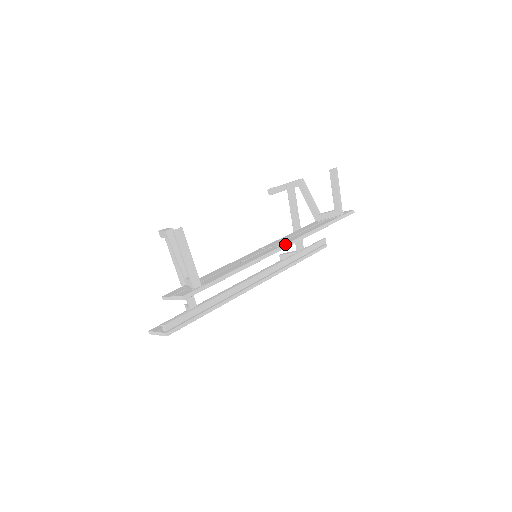
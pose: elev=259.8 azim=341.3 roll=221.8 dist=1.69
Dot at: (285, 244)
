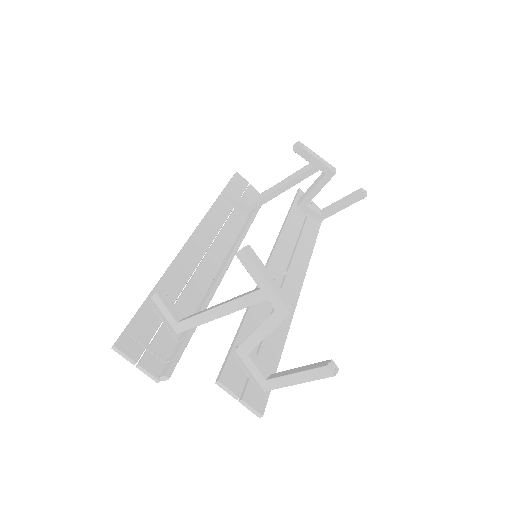
Dot at: occluded
